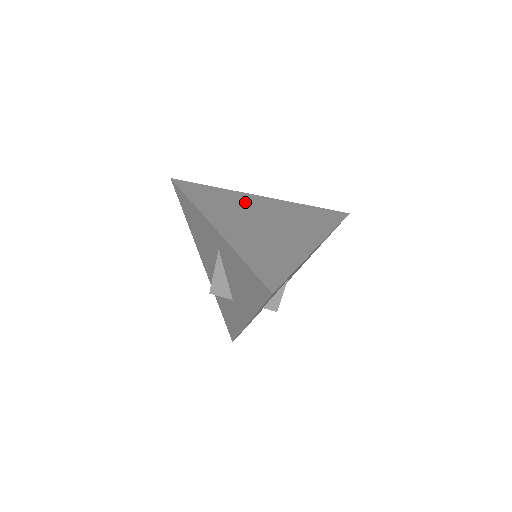
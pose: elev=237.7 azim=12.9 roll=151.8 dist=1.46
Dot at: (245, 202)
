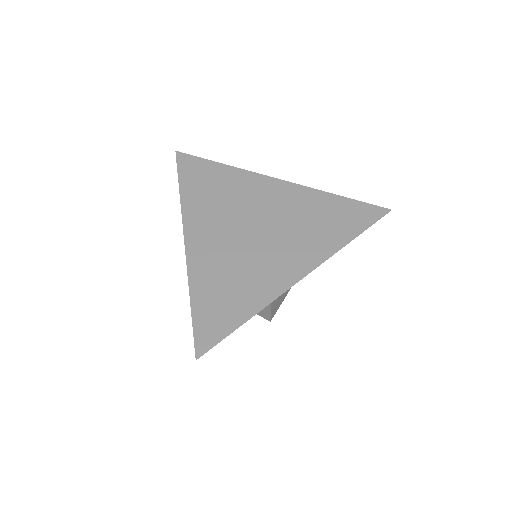
Dot at: (247, 192)
